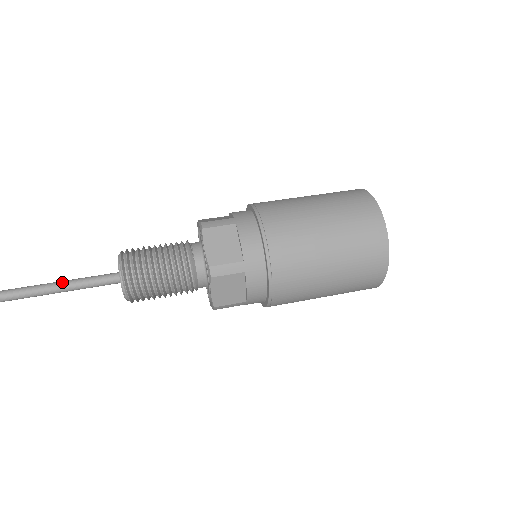
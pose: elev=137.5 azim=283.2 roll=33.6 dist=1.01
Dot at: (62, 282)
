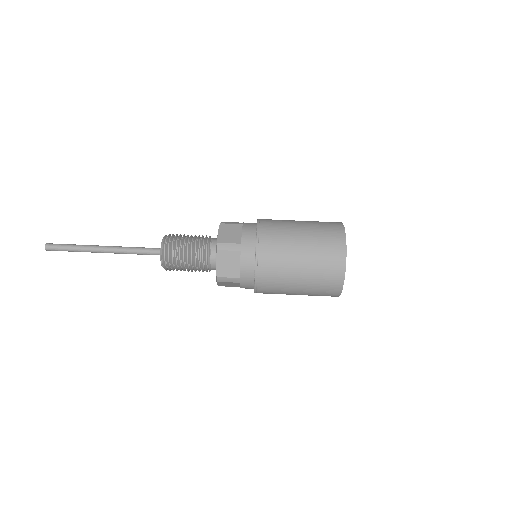
Dot at: (125, 249)
